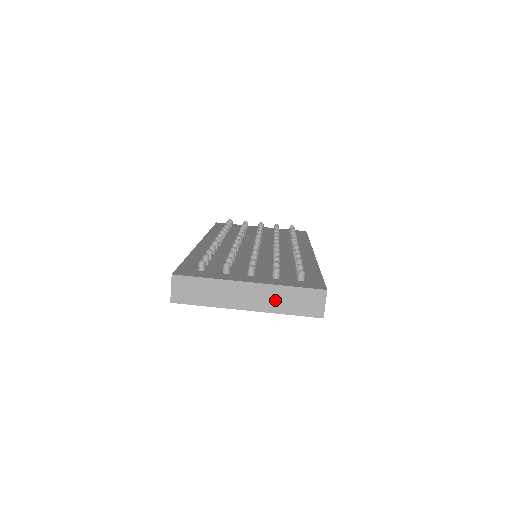
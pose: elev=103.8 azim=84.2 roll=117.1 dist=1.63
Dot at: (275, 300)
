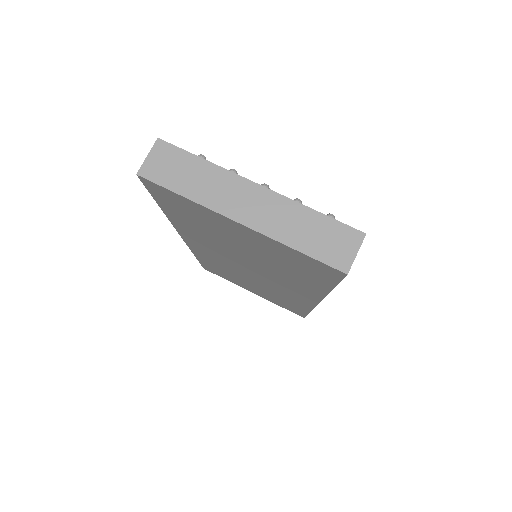
Dot at: (286, 222)
